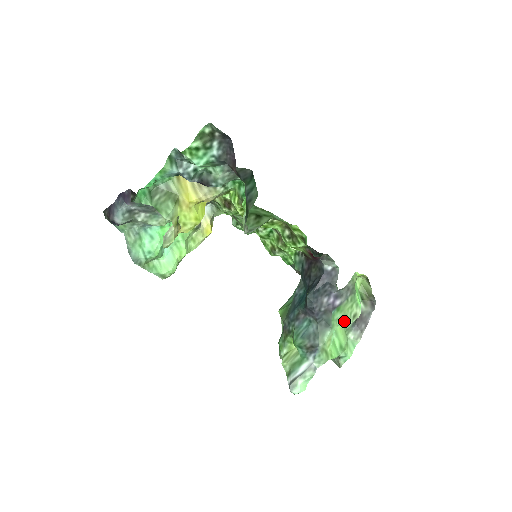
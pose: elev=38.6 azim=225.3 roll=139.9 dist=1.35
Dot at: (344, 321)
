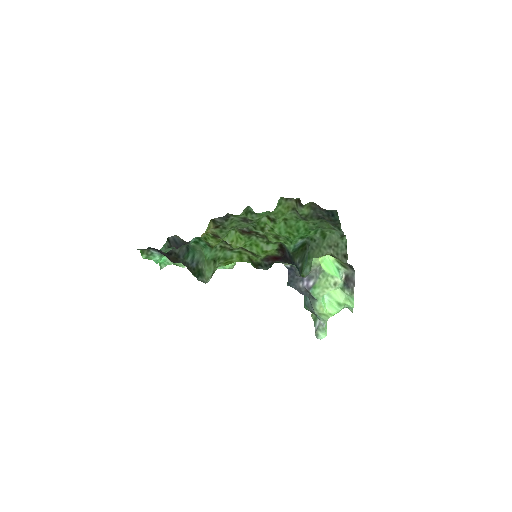
Dot at: (327, 291)
